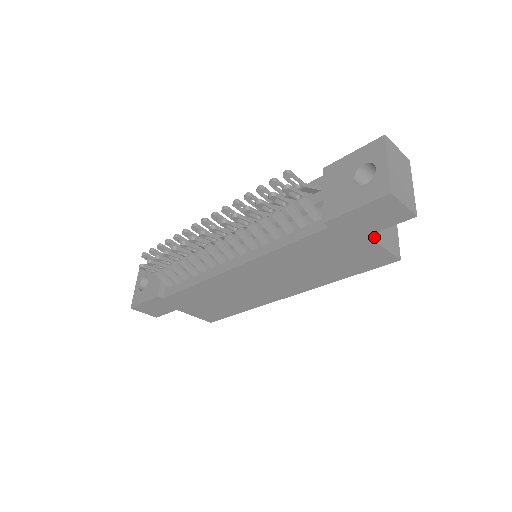
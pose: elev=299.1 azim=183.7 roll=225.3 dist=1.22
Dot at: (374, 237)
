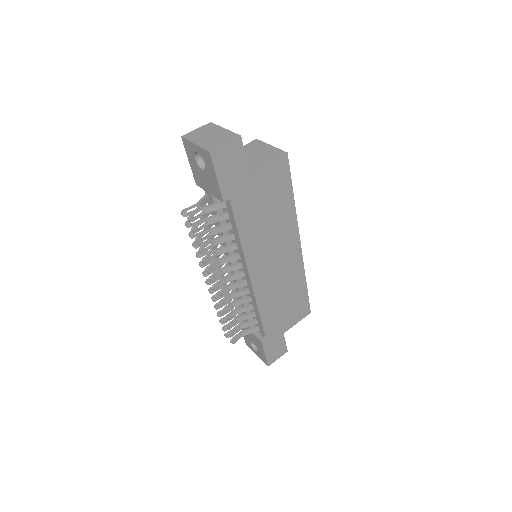
Dot at: (255, 169)
